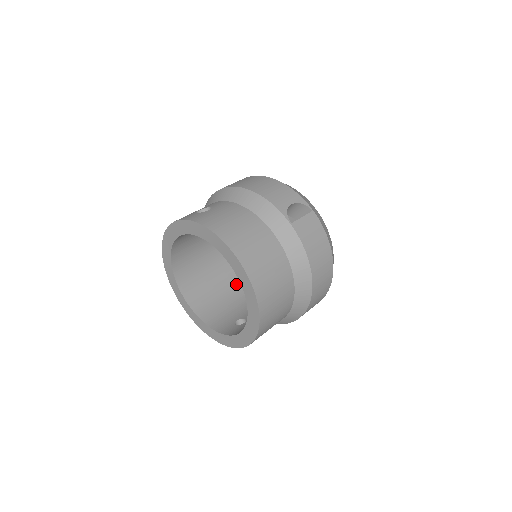
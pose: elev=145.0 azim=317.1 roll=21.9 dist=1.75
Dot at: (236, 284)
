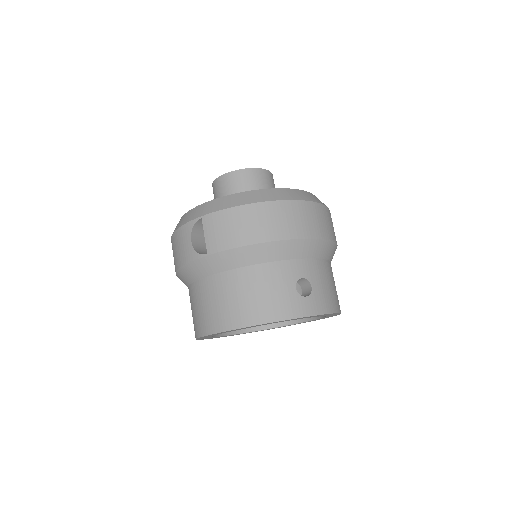
Dot at: occluded
